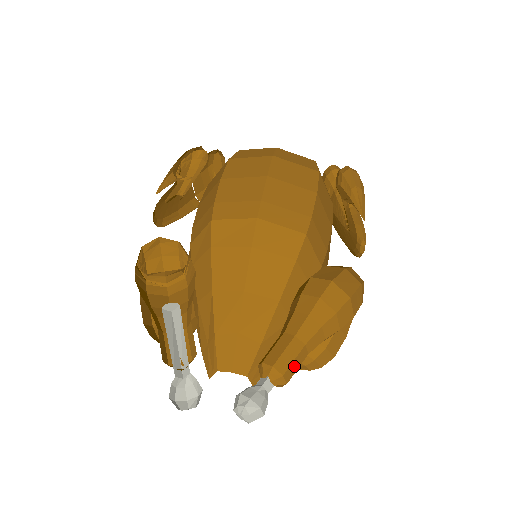
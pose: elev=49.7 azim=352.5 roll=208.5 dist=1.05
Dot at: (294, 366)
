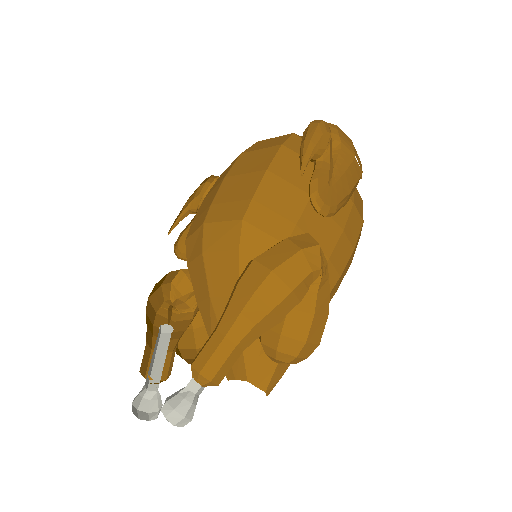
Dot at: (215, 362)
